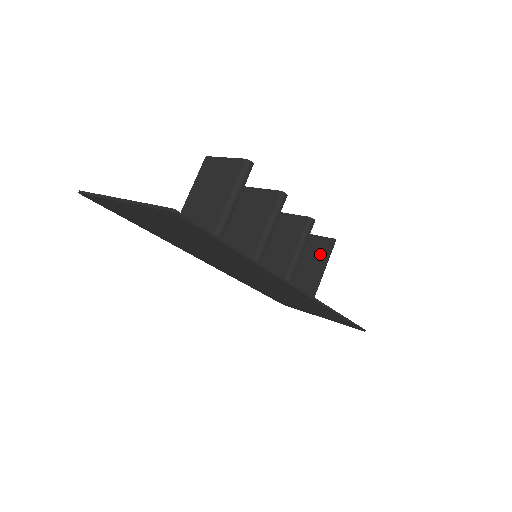
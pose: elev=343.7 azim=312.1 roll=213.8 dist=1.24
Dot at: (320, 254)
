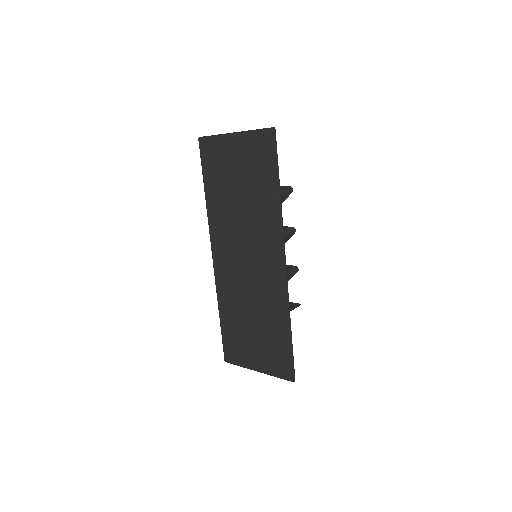
Dot at: occluded
